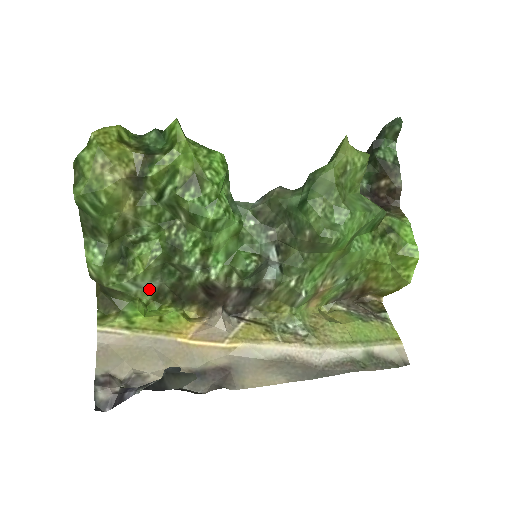
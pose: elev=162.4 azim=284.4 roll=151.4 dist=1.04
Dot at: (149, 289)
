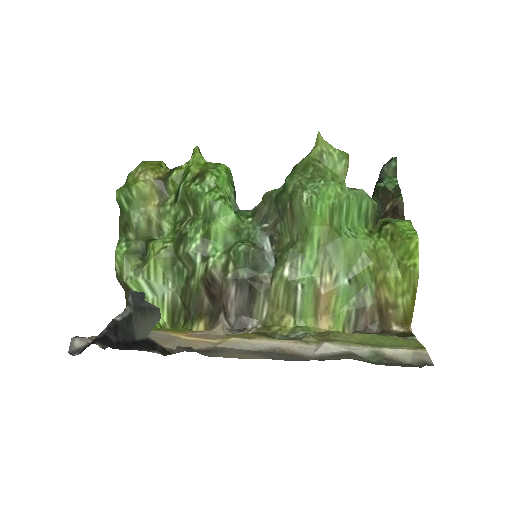
Dot at: (164, 301)
